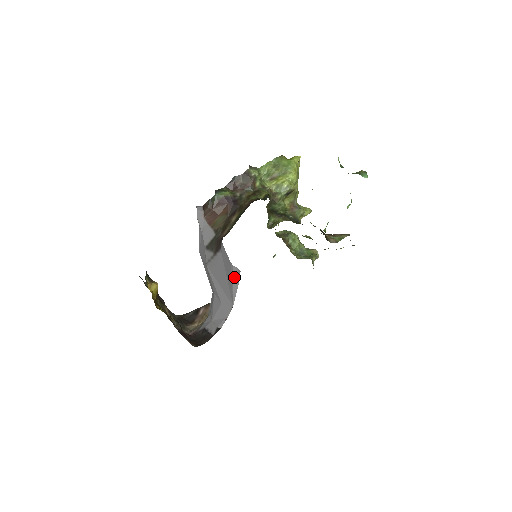
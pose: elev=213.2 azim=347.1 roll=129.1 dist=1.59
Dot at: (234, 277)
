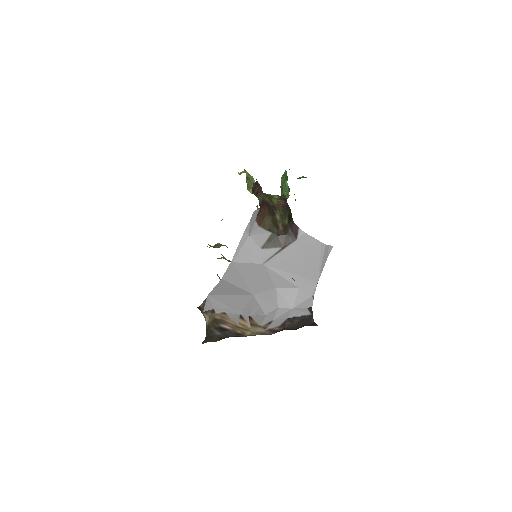
Dot at: (325, 255)
